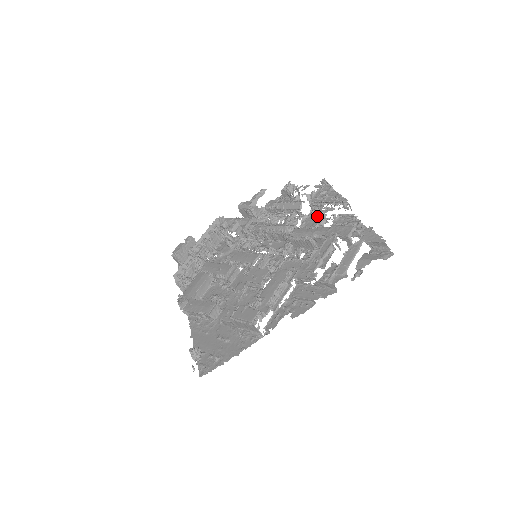
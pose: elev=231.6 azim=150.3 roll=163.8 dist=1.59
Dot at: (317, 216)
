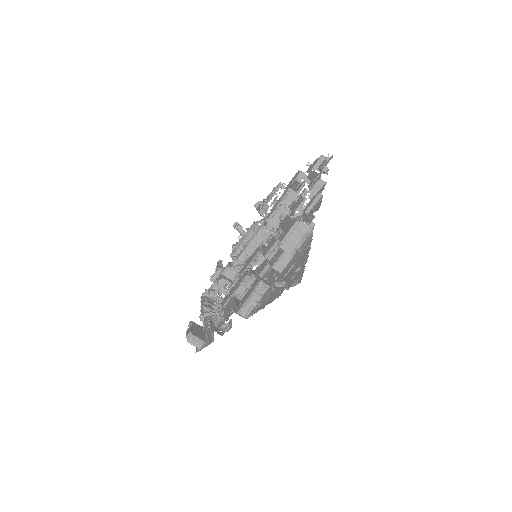
Dot at: occluded
